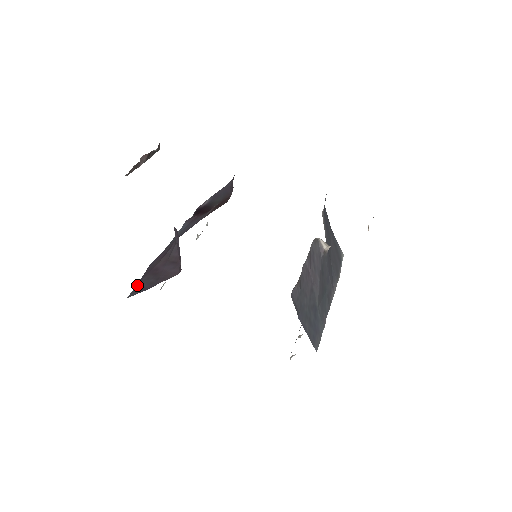
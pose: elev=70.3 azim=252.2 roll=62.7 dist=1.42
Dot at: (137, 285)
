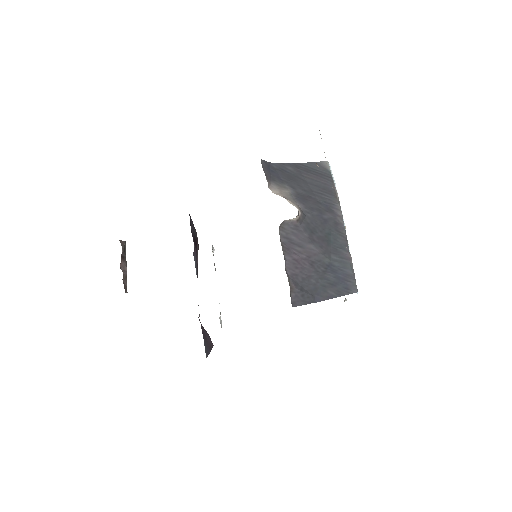
Dot at: (204, 344)
